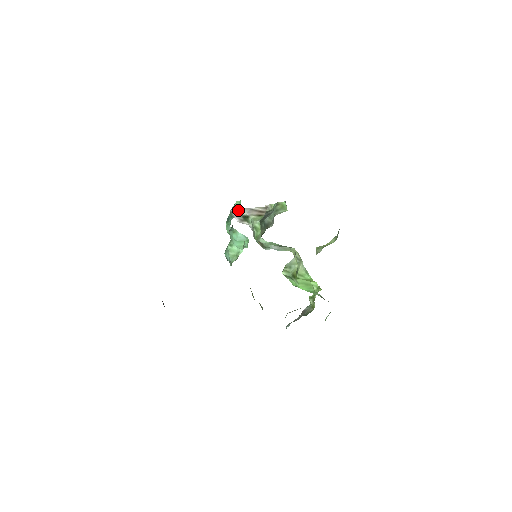
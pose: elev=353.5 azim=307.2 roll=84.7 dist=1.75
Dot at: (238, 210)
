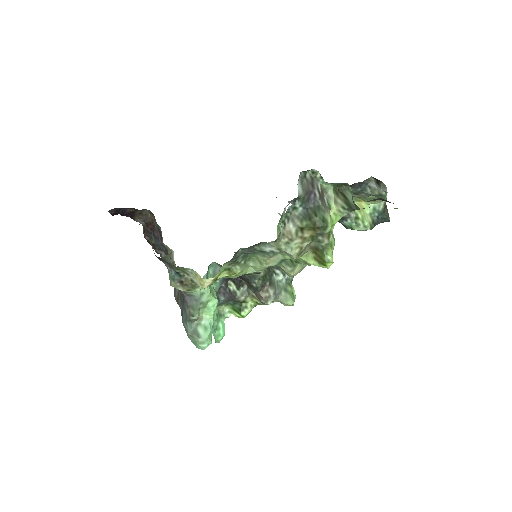
Dot at: occluded
